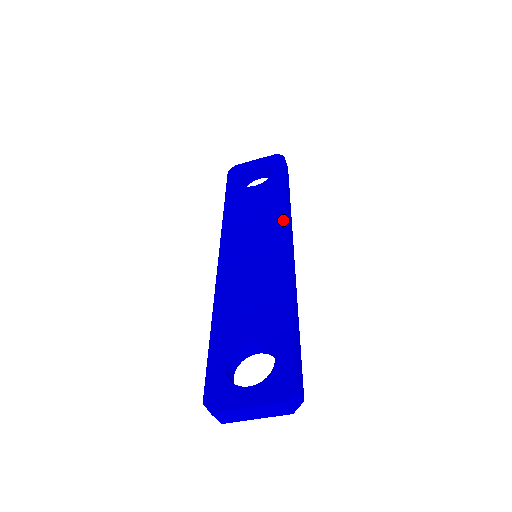
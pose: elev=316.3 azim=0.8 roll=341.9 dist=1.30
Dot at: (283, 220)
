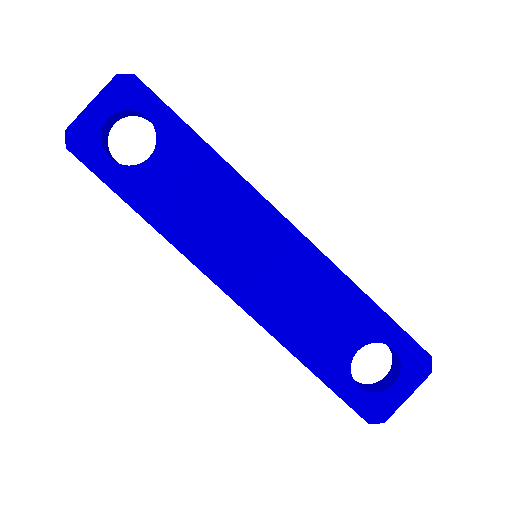
Dot at: (252, 196)
